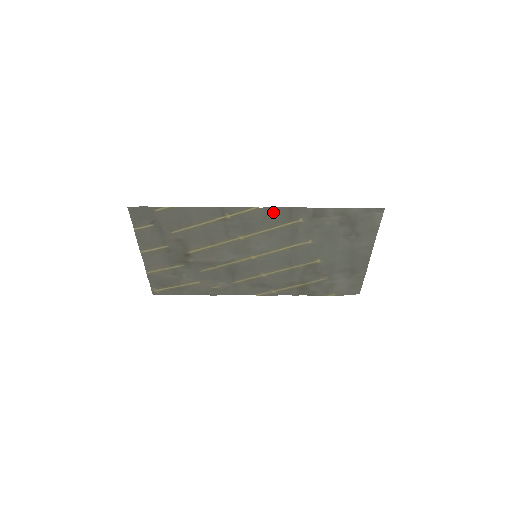
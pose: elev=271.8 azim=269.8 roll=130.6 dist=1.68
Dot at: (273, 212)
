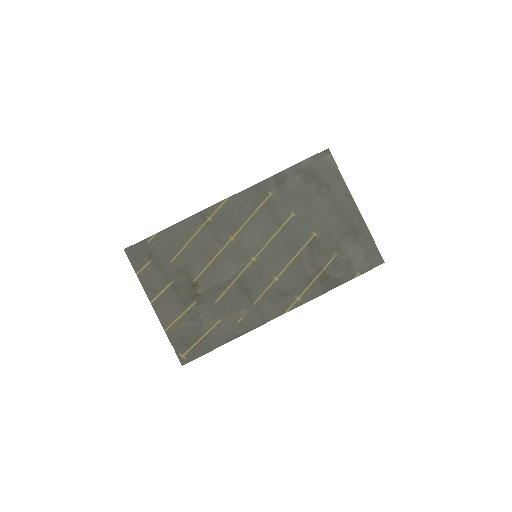
Dot at: (244, 197)
